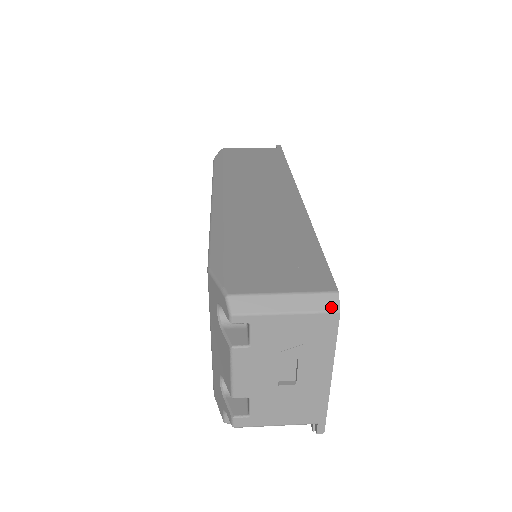
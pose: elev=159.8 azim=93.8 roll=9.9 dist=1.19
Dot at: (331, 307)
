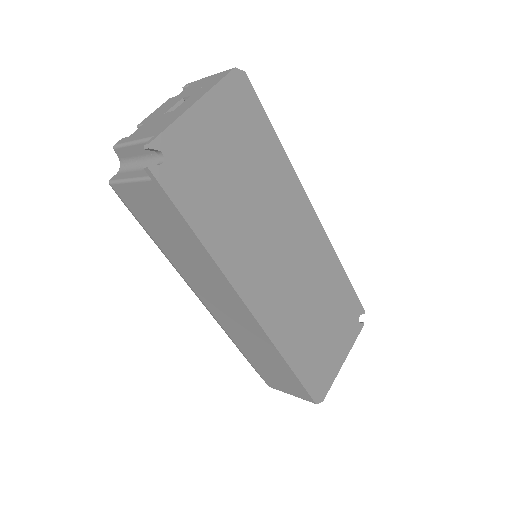
Dot at: (233, 70)
